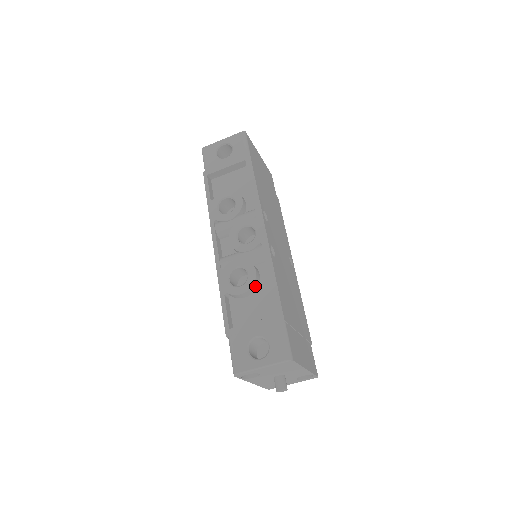
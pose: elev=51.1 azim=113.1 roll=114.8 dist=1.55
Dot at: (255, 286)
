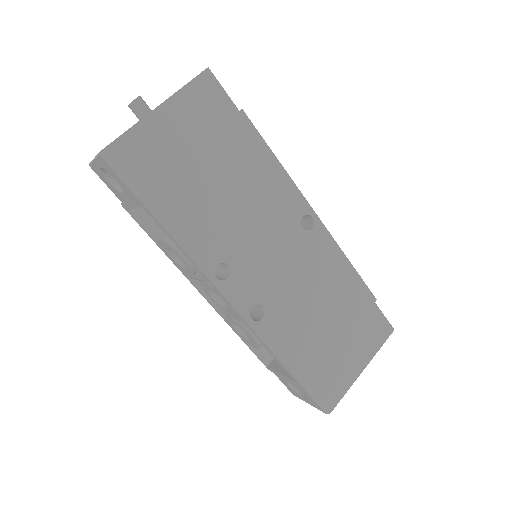
Dot at: occluded
